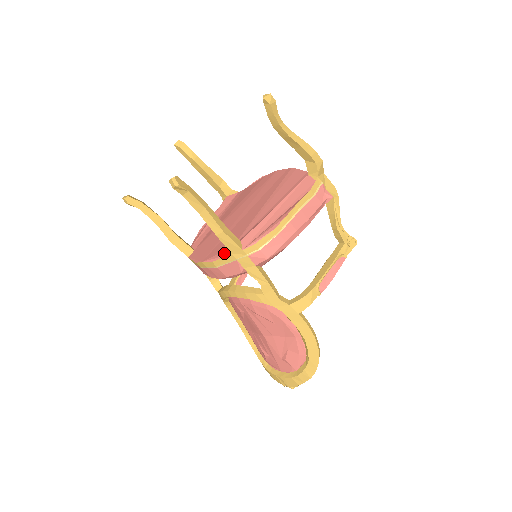
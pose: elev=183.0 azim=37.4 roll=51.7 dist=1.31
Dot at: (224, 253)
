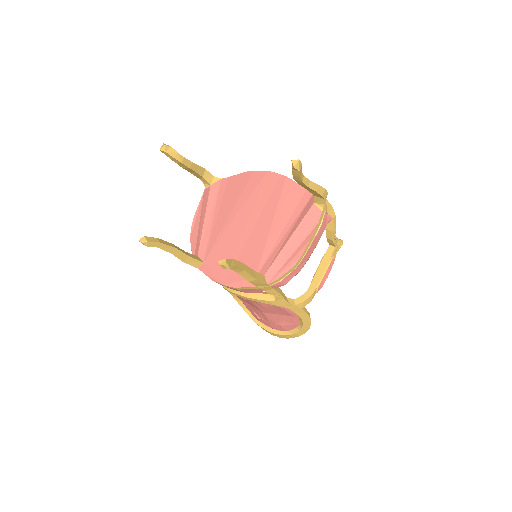
Dot at: (247, 283)
